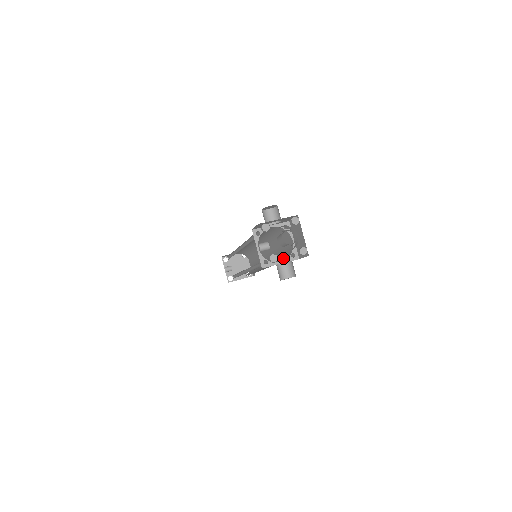
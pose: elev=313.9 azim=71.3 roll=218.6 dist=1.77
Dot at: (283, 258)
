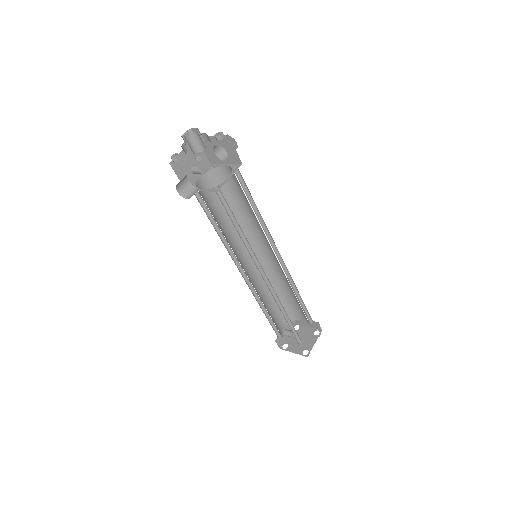
Dot at: (225, 208)
